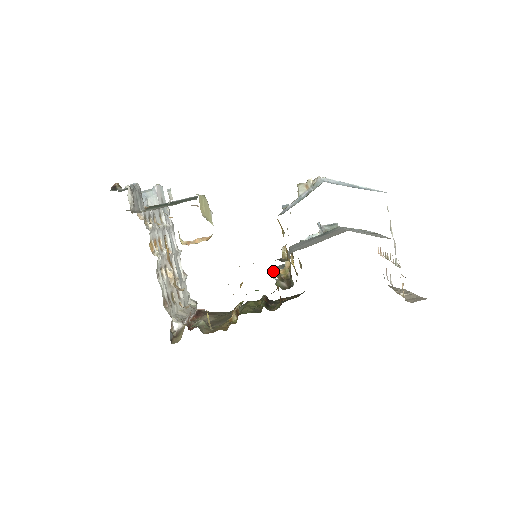
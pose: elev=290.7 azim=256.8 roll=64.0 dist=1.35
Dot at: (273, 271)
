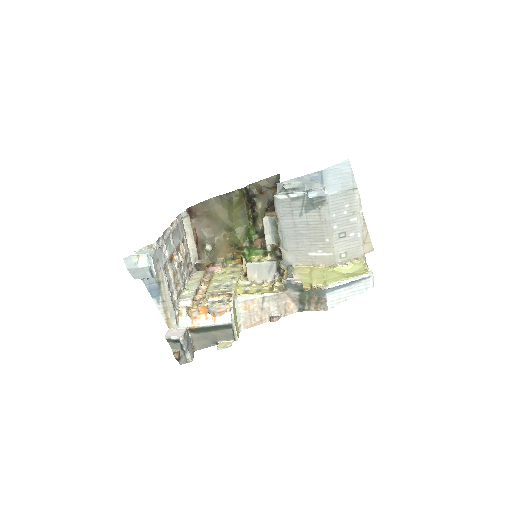
Dot at: (268, 251)
